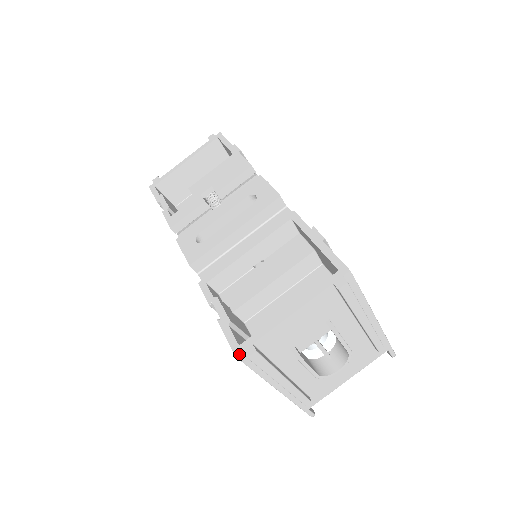
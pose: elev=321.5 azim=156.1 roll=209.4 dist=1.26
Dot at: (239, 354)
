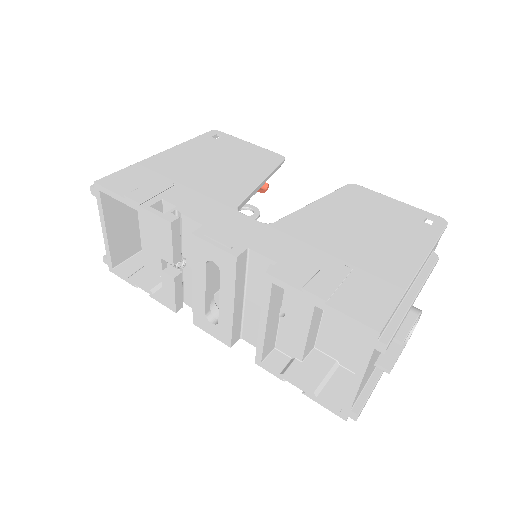
Dot at: (347, 418)
